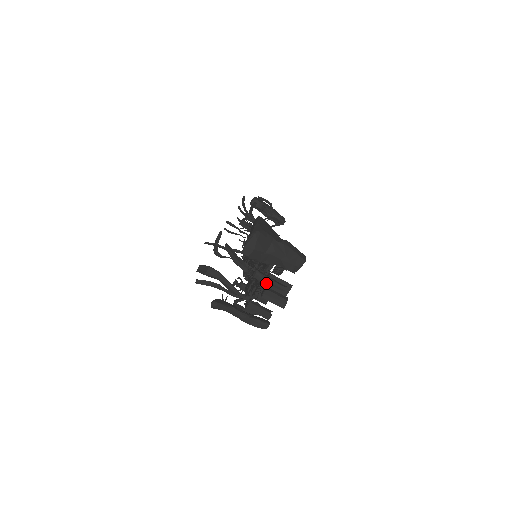
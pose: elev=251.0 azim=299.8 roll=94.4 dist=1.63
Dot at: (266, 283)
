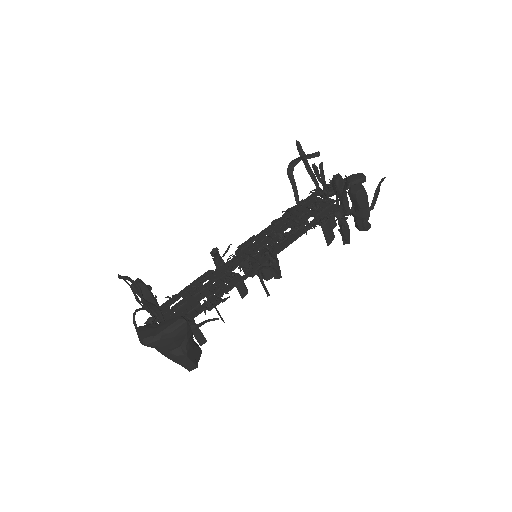
Dot at: occluded
